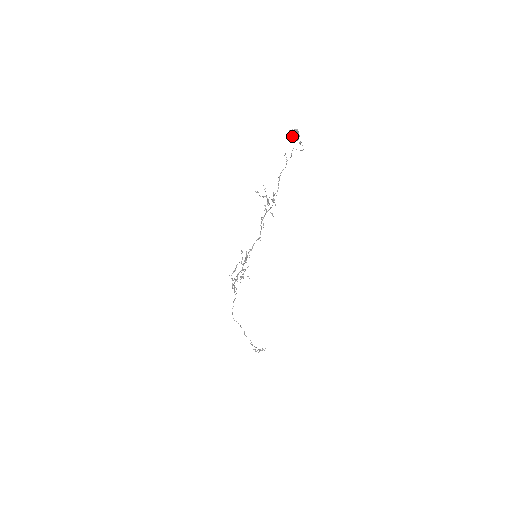
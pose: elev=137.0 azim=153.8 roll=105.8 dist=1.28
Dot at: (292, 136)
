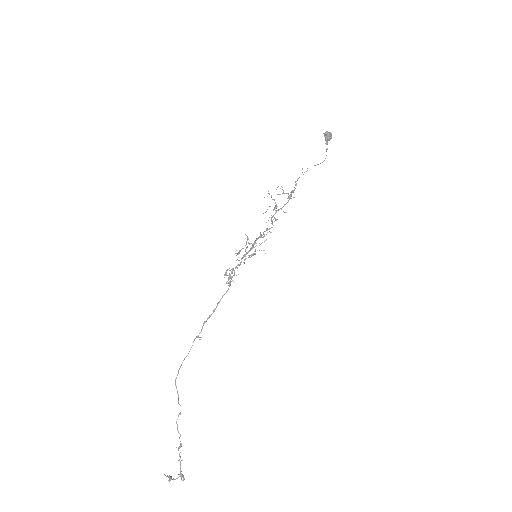
Dot at: (327, 135)
